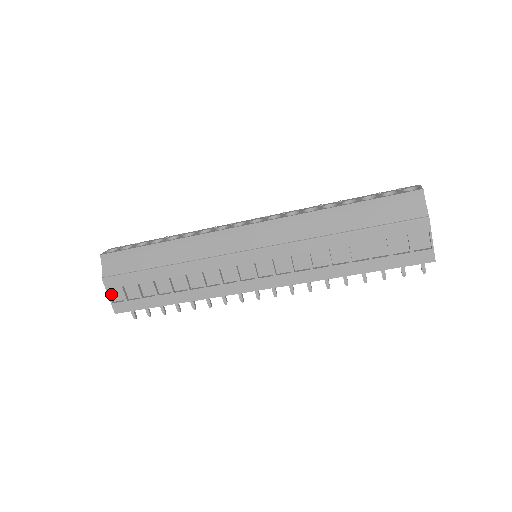
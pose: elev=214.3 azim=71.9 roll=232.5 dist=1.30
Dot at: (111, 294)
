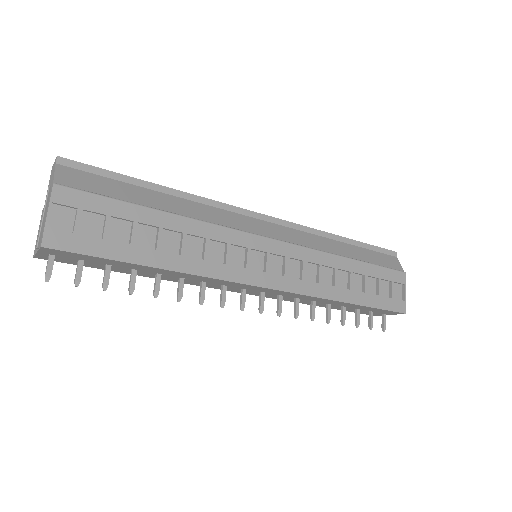
Dot at: (49, 215)
